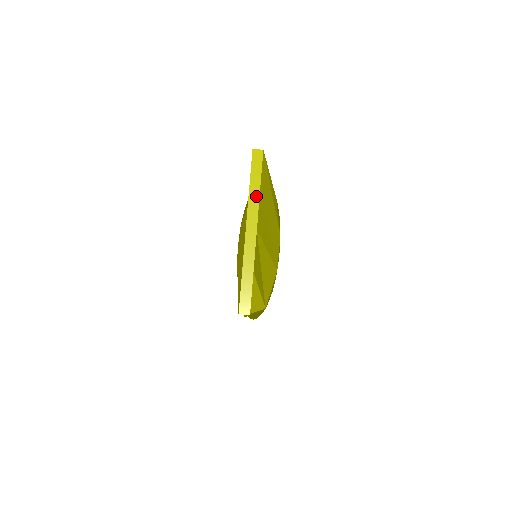
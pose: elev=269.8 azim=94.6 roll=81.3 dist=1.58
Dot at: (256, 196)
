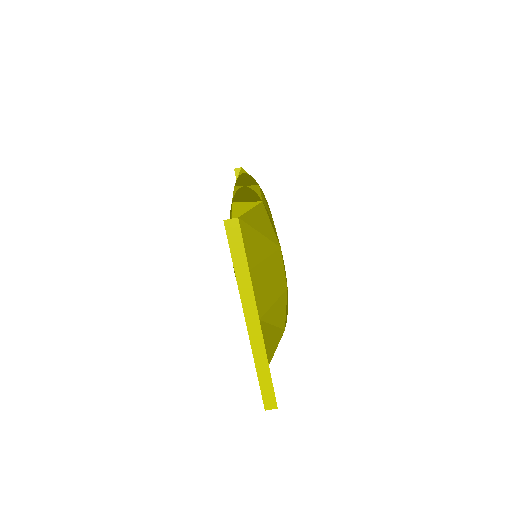
Dot at: (246, 280)
